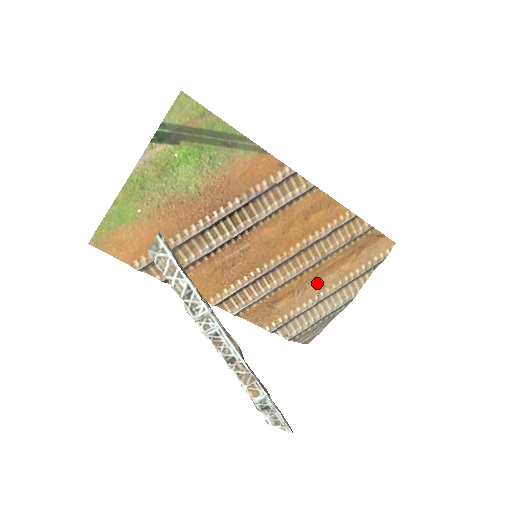
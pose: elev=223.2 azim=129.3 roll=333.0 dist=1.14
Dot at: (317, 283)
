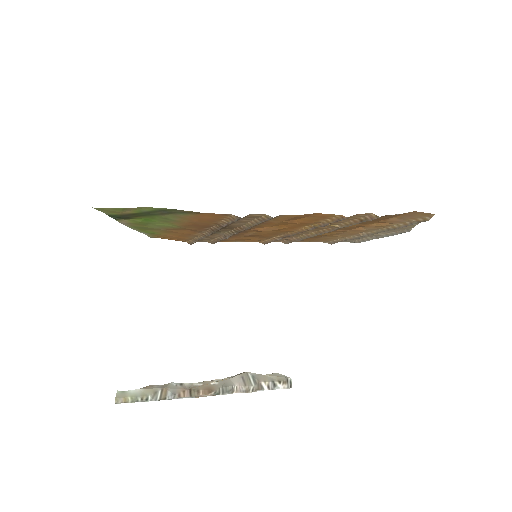
Dot at: (352, 230)
